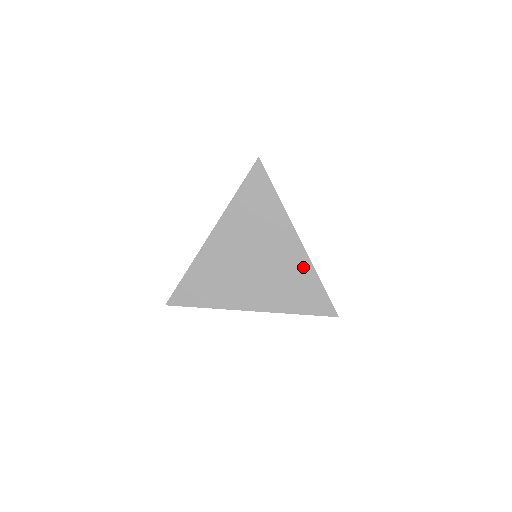
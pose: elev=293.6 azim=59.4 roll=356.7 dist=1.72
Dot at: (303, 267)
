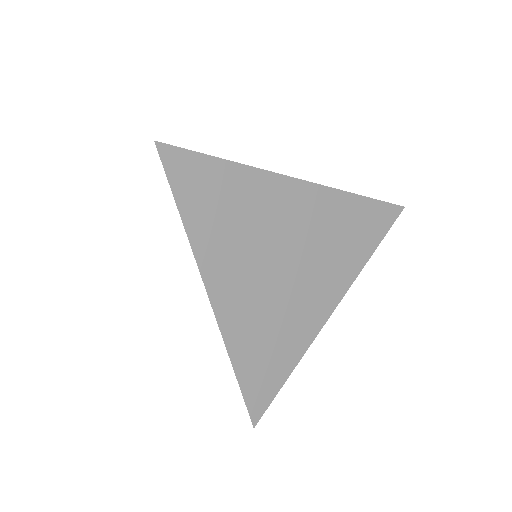
Dot at: (332, 204)
